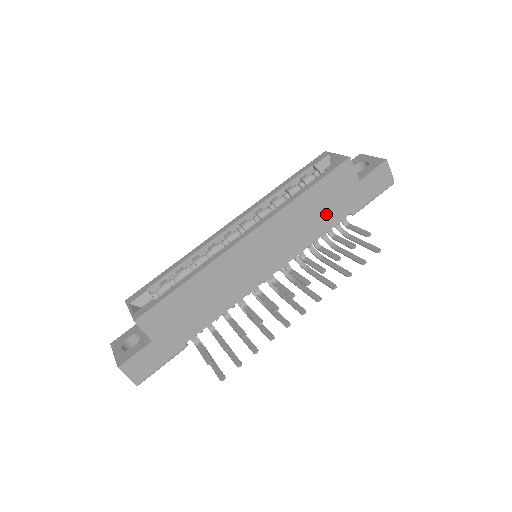
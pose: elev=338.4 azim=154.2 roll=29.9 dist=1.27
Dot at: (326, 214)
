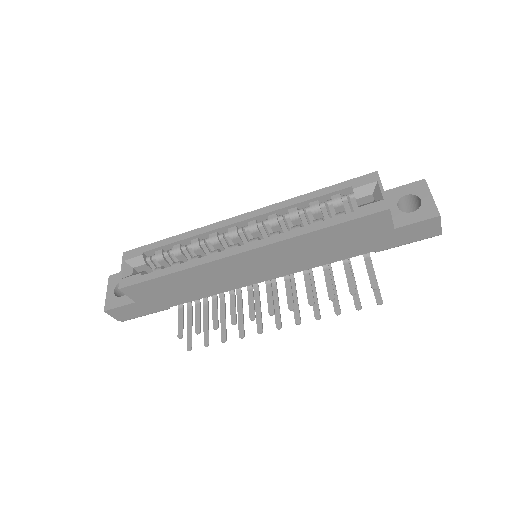
Dot at: (340, 249)
